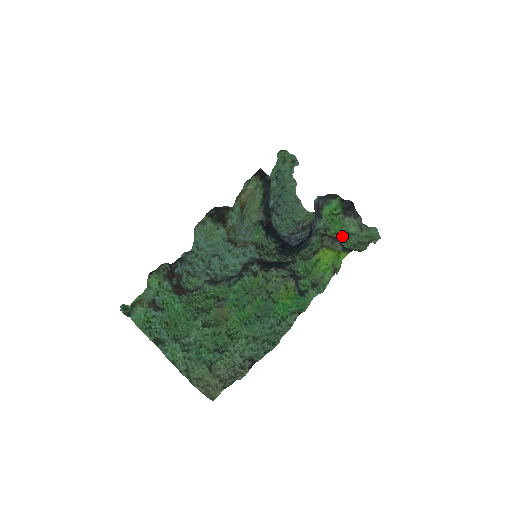
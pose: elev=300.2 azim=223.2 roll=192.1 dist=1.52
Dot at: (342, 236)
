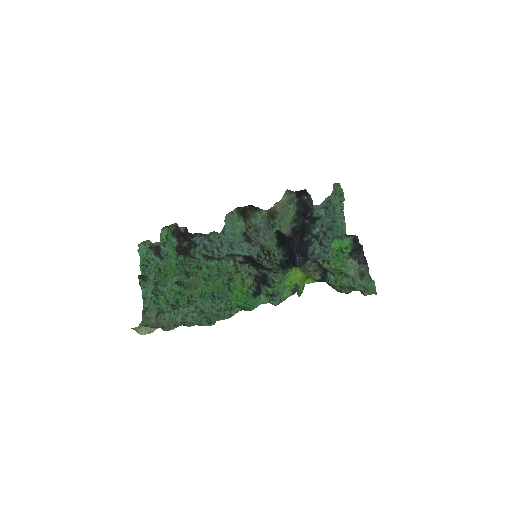
Dot at: (335, 272)
